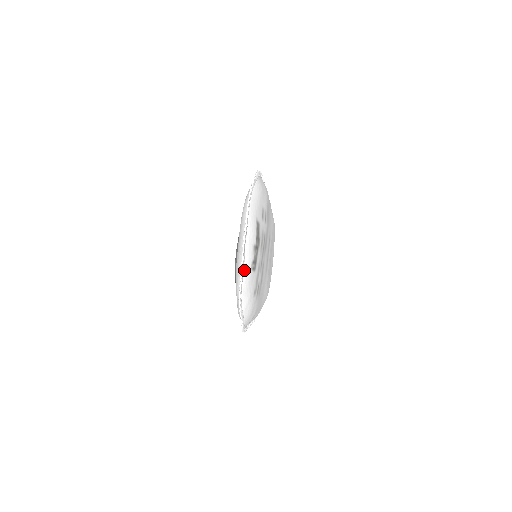
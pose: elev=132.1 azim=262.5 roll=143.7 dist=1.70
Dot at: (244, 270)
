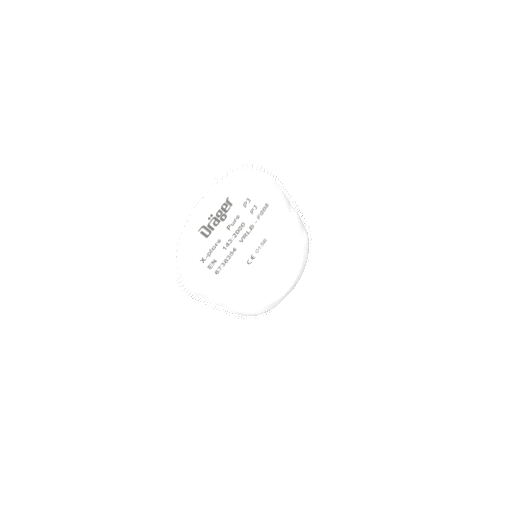
Dot at: (187, 225)
